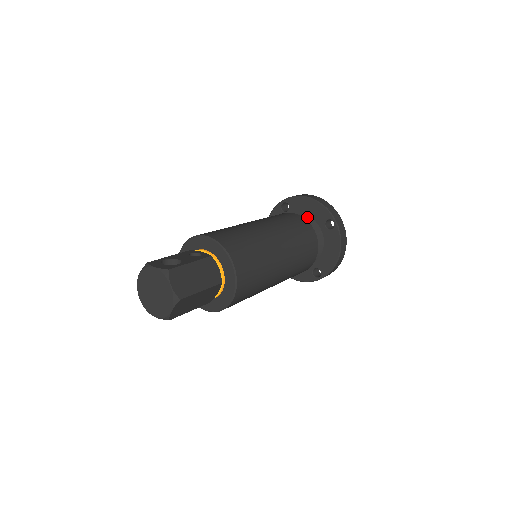
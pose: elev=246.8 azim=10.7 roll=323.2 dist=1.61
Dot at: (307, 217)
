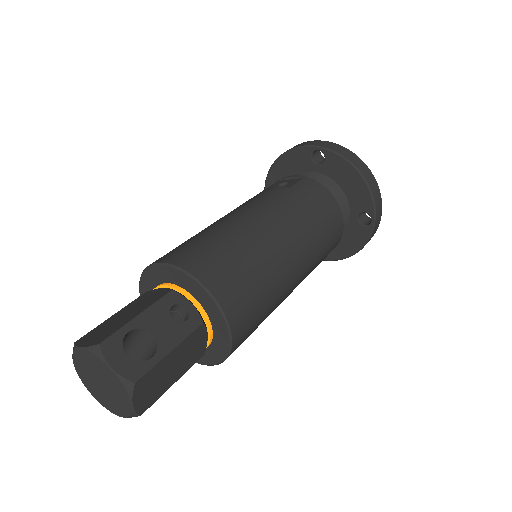
Dot at: (341, 191)
